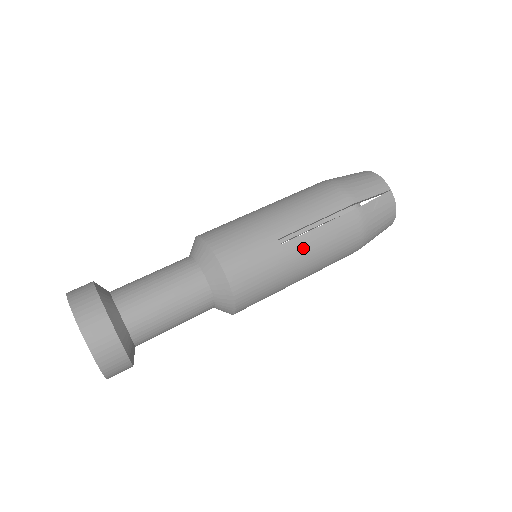
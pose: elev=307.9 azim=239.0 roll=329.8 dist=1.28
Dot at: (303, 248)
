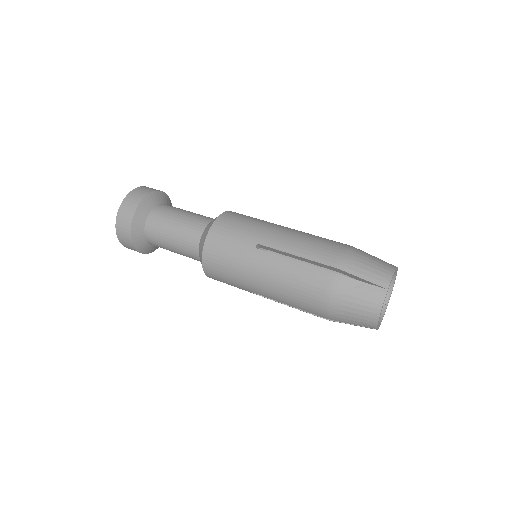
Dot at: (268, 264)
